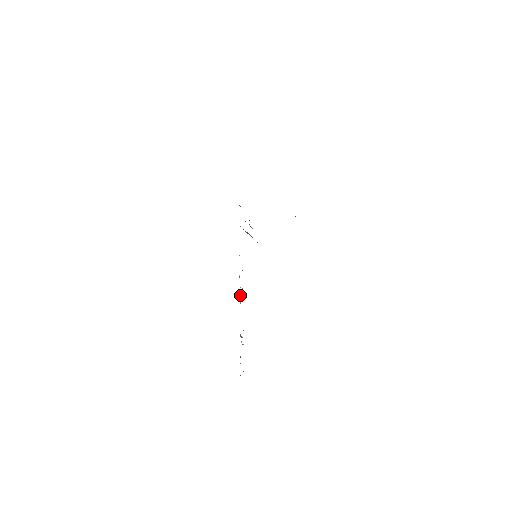
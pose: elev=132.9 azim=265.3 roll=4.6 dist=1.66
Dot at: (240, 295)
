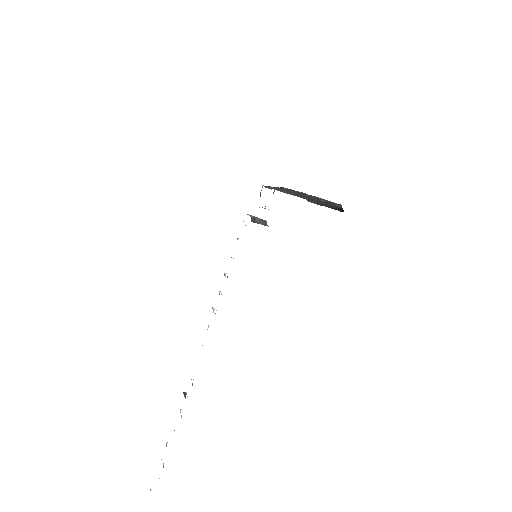
Dot at: occluded
